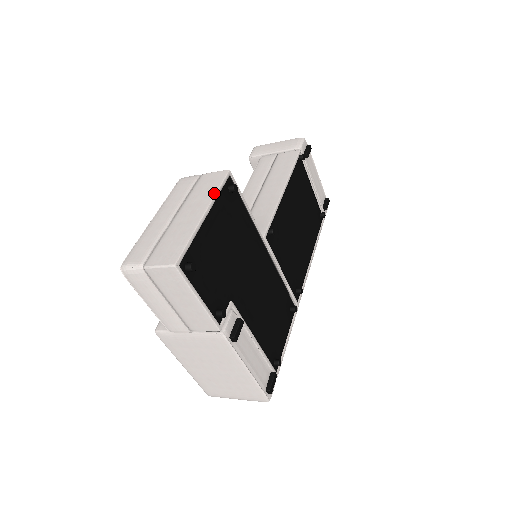
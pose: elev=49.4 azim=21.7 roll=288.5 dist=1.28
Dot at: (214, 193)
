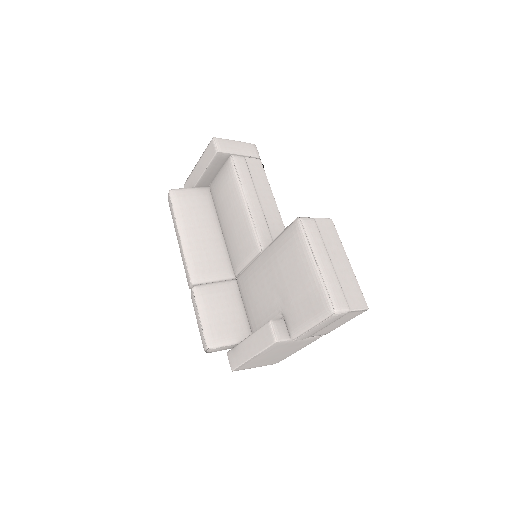
Dot at: (341, 243)
